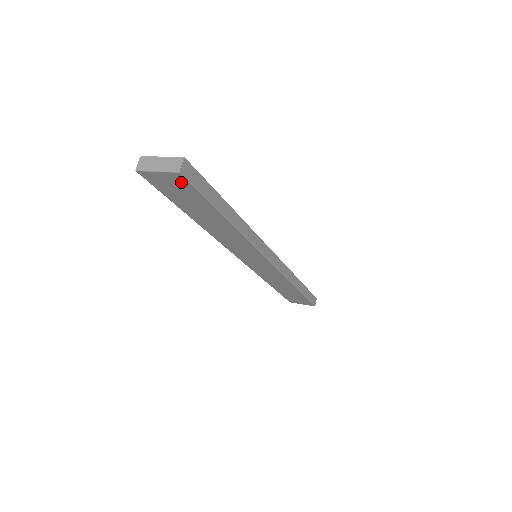
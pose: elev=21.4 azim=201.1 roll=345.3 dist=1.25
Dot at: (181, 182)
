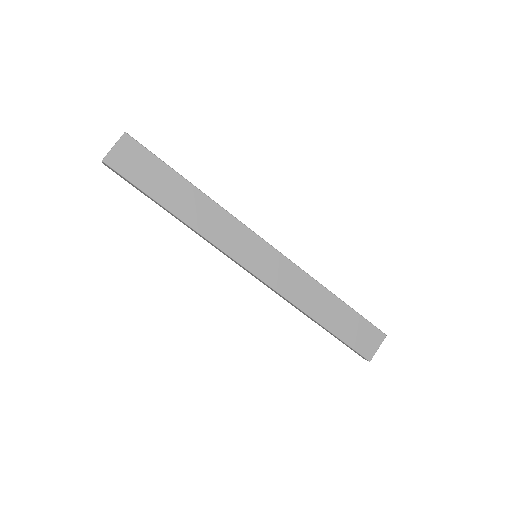
Dot at: (132, 147)
